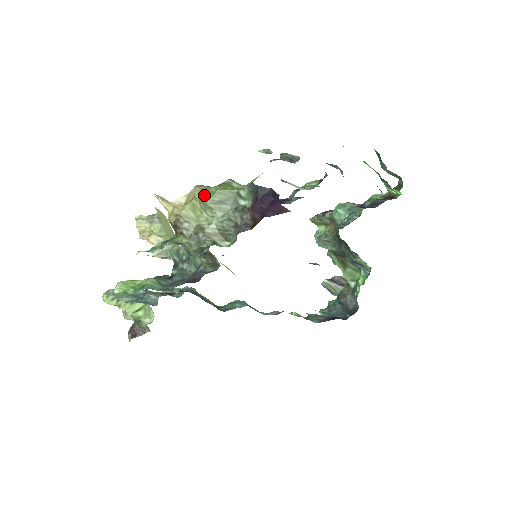
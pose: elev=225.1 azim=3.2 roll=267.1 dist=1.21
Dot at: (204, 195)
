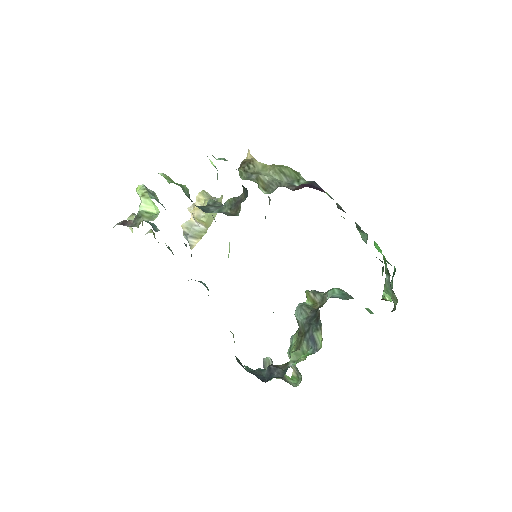
Dot at: (278, 165)
